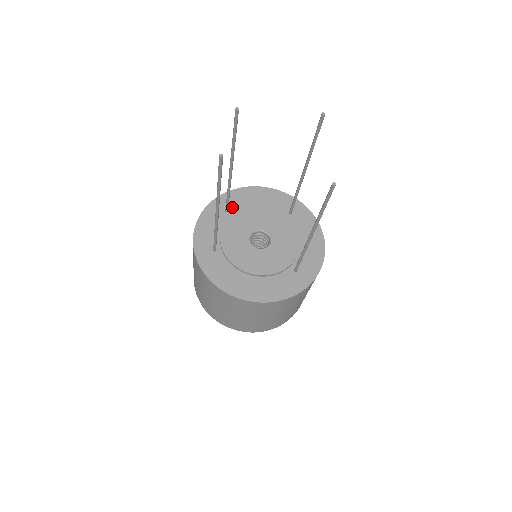
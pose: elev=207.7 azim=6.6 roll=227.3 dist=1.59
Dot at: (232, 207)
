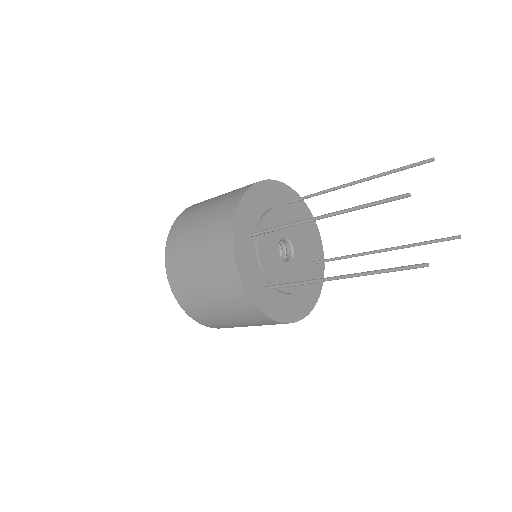
Dot at: (250, 227)
